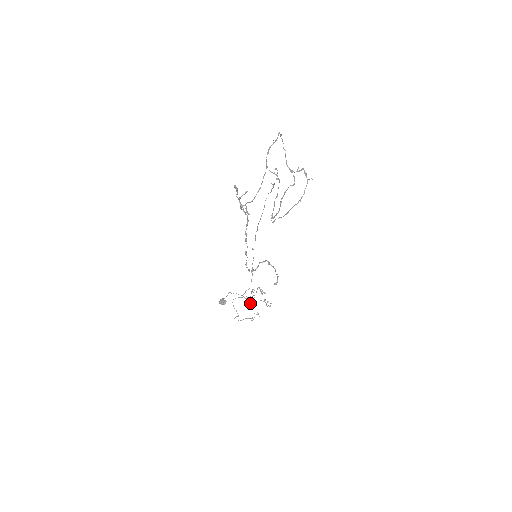
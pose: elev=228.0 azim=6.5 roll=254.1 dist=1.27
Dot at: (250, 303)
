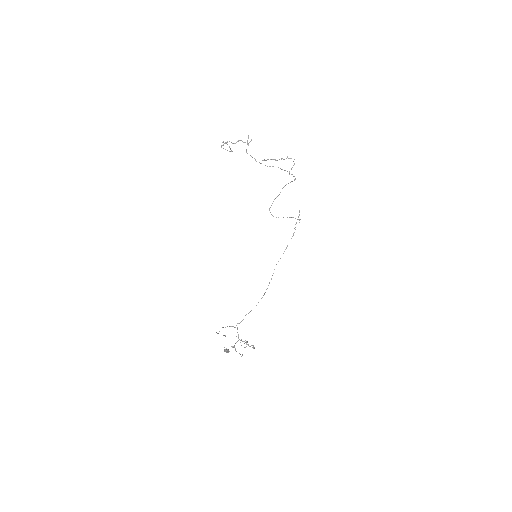
Dot at: occluded
